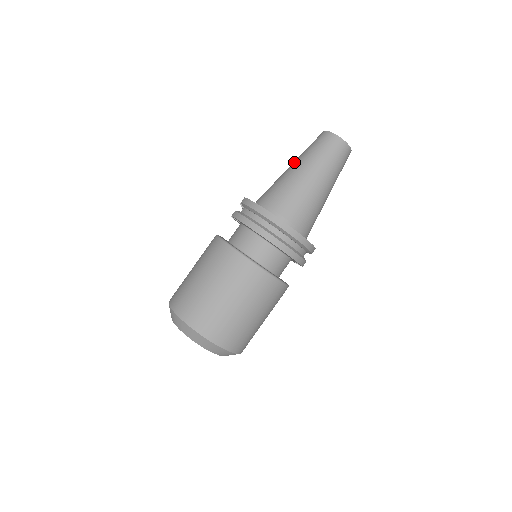
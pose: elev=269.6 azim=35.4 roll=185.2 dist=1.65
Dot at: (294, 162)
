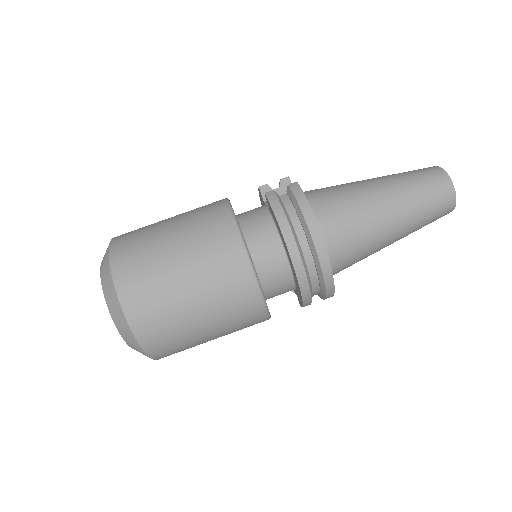
Dot at: (382, 179)
